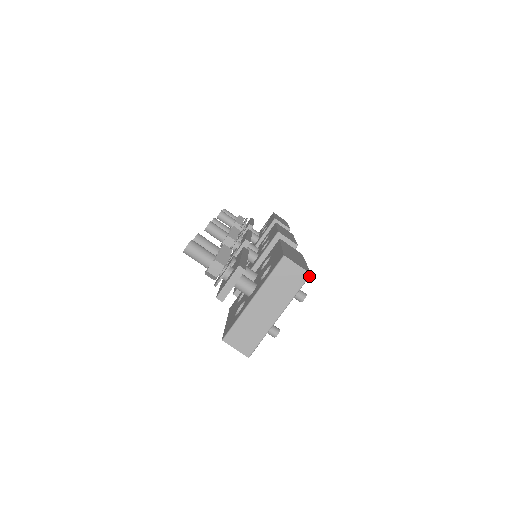
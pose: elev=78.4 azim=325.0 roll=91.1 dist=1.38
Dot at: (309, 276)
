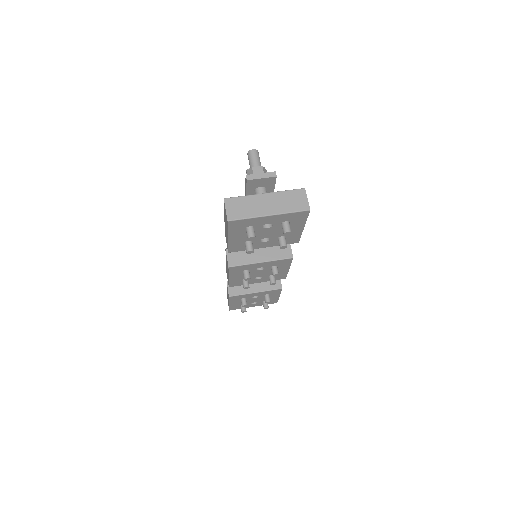
Dot at: (308, 210)
